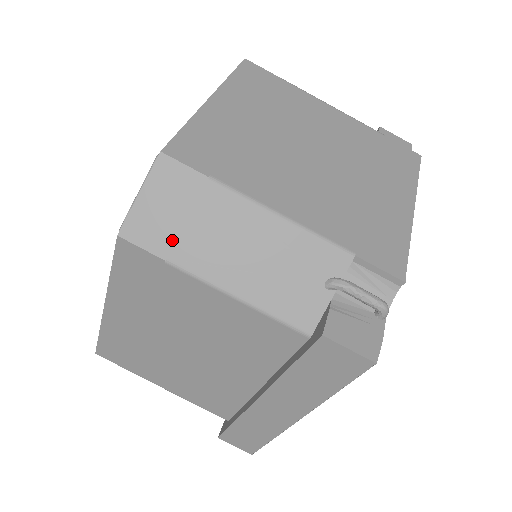
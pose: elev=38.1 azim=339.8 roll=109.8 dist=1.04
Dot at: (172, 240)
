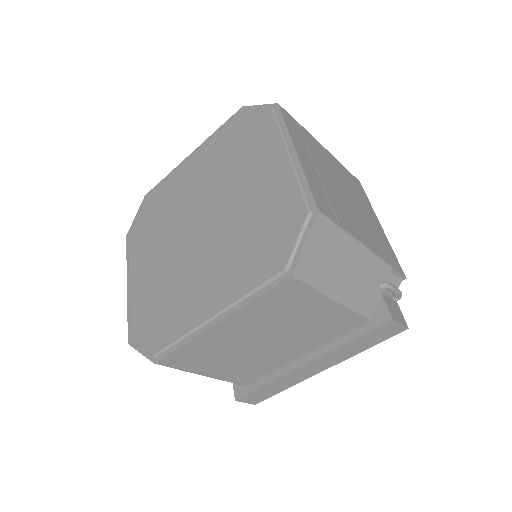
Dot at: (319, 273)
